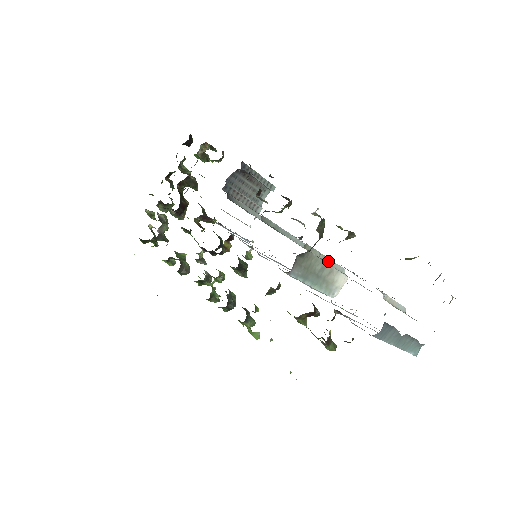
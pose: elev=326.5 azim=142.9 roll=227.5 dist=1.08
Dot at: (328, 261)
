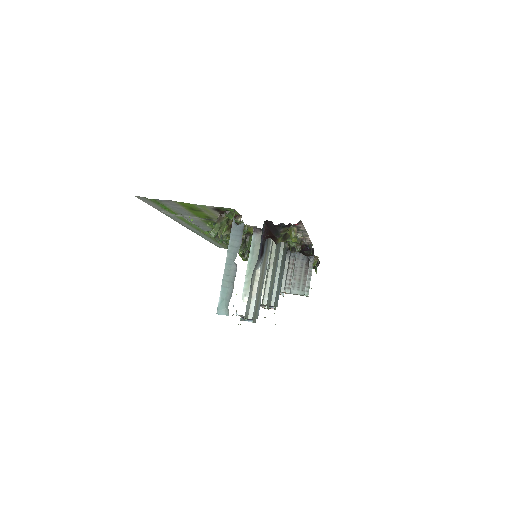
Dot at: (269, 277)
